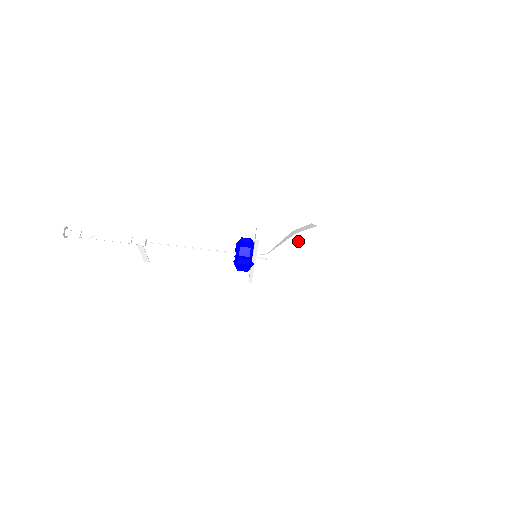
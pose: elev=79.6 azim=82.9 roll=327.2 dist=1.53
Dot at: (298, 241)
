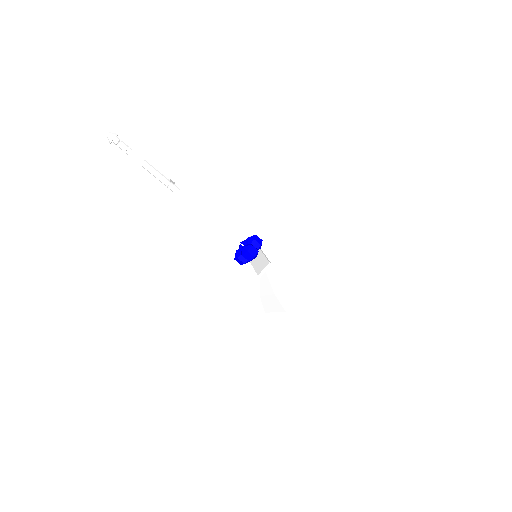
Dot at: (291, 279)
